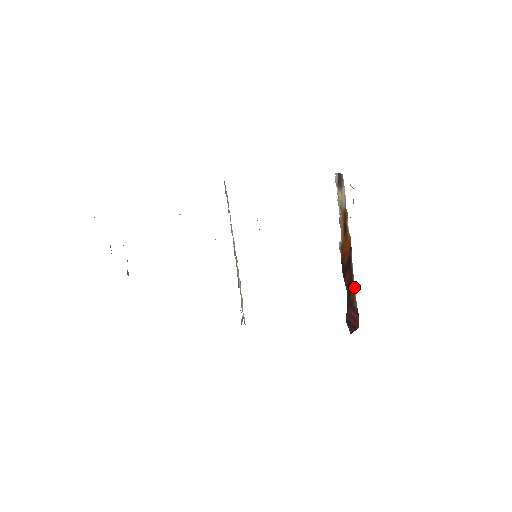
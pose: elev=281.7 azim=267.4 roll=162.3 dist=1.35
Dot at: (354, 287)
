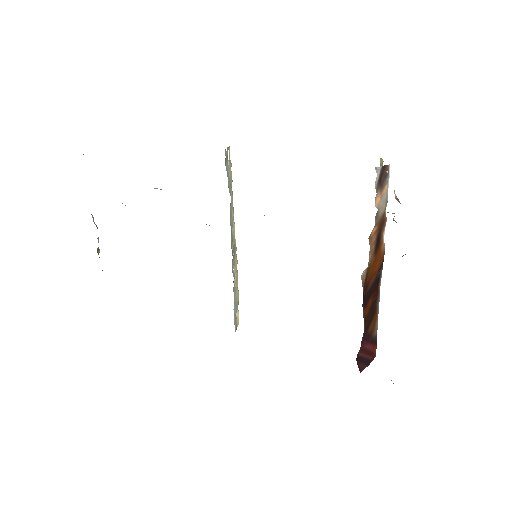
Dot at: (377, 311)
